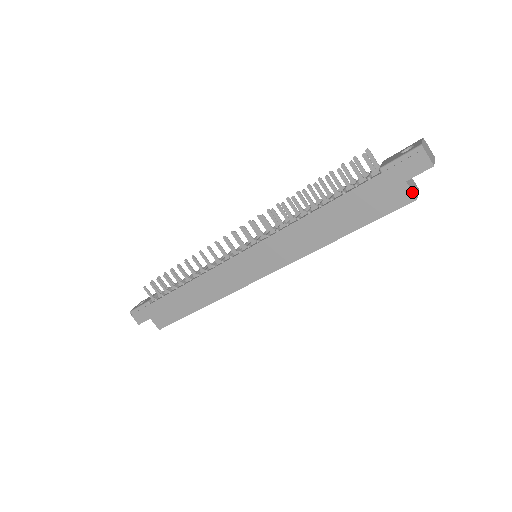
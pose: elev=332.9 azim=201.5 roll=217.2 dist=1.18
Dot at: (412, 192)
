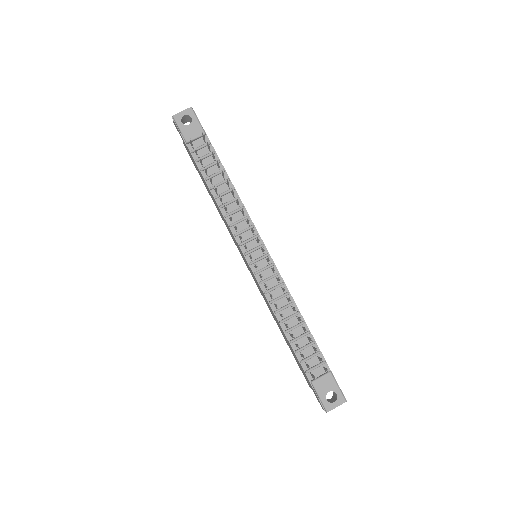
Dot at: occluded
